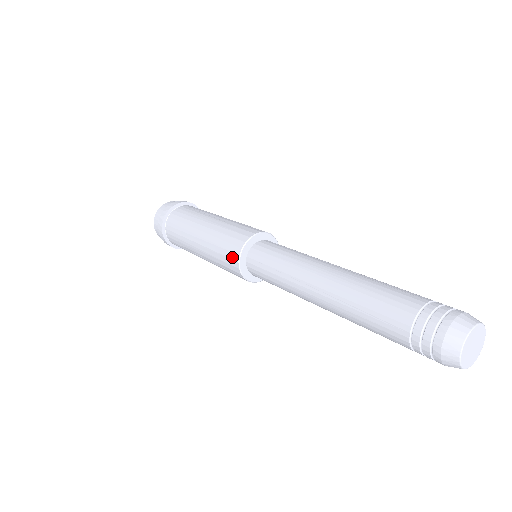
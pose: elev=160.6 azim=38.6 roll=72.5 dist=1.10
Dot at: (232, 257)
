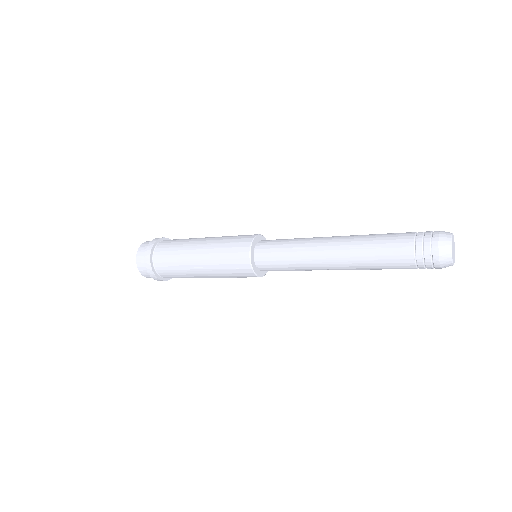
Dot at: (242, 250)
